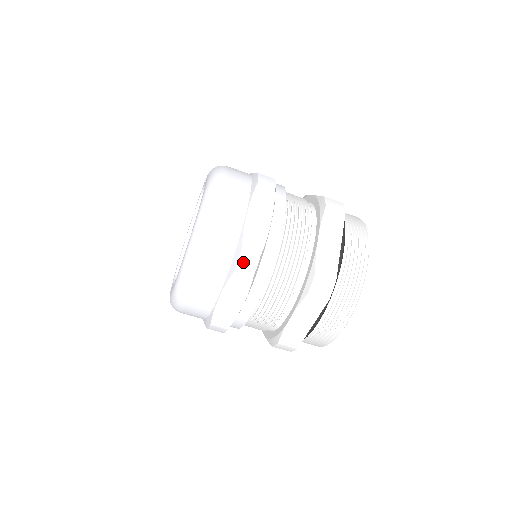
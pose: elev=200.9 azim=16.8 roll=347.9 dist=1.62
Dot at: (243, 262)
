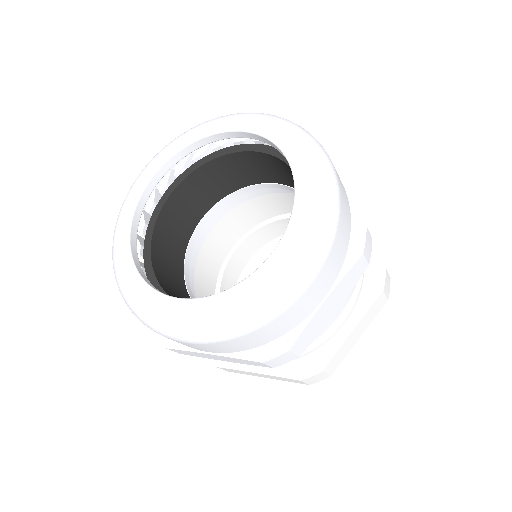
Dot at: (367, 243)
